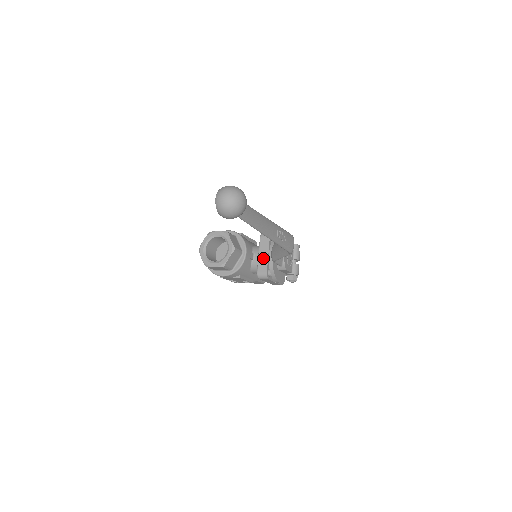
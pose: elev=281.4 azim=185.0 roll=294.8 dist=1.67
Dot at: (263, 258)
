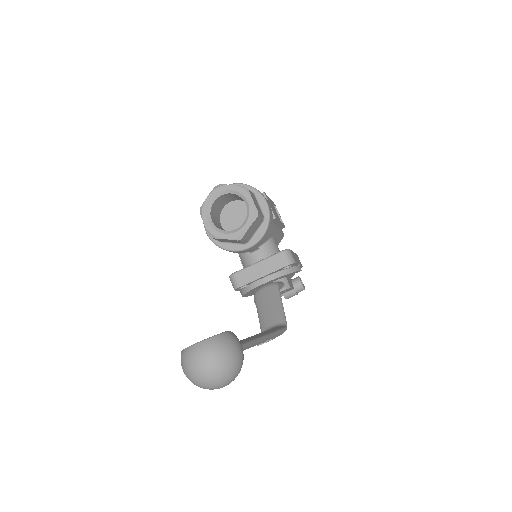
Dot at: (255, 272)
